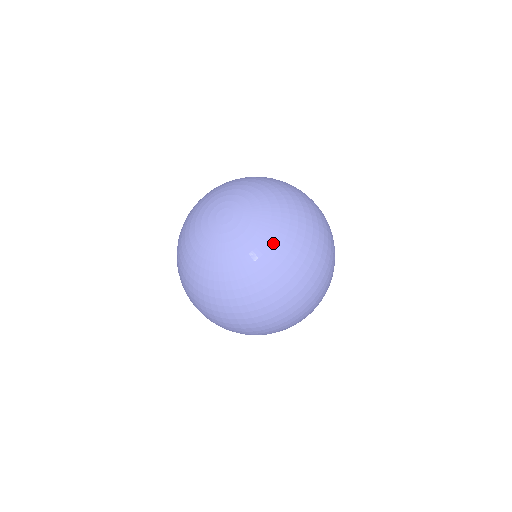
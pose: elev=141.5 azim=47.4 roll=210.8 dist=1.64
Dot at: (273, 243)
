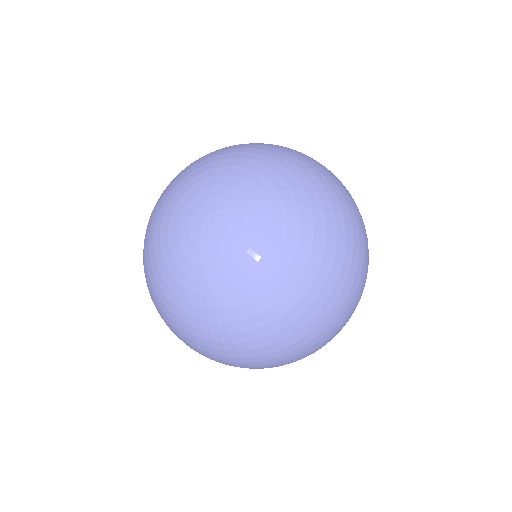
Dot at: (301, 237)
